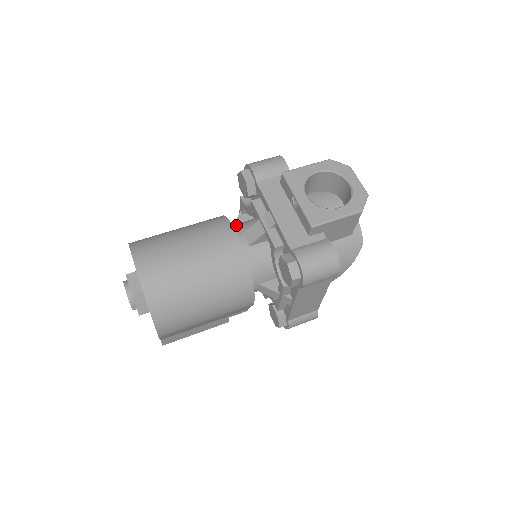
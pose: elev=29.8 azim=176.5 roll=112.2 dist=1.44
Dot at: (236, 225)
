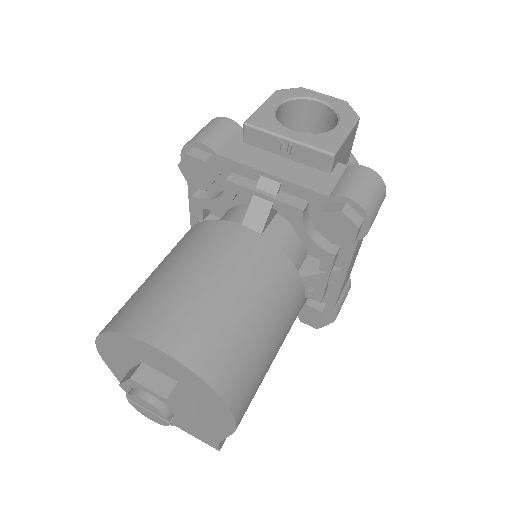
Dot at: occluded
